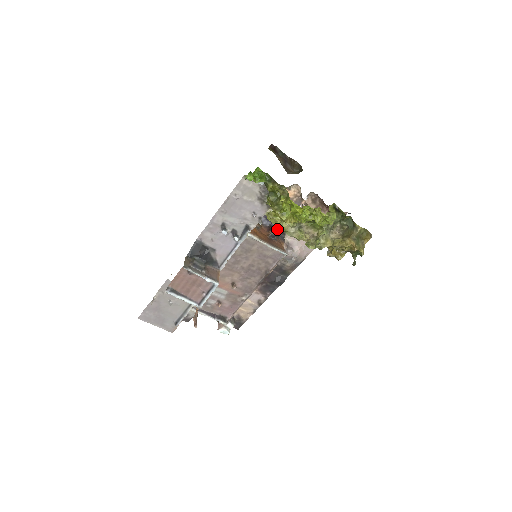
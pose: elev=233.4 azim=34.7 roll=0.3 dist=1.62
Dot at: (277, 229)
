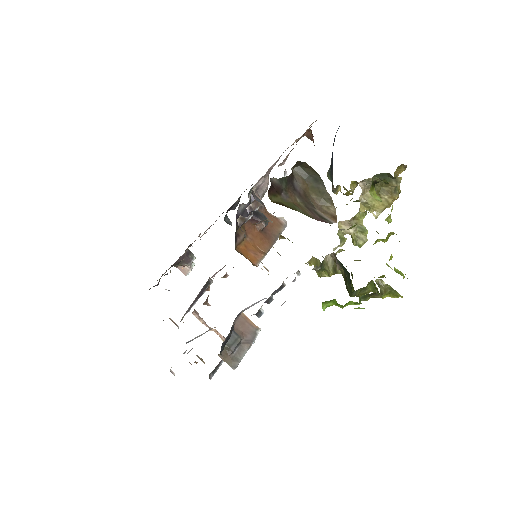
Dot at: occluded
